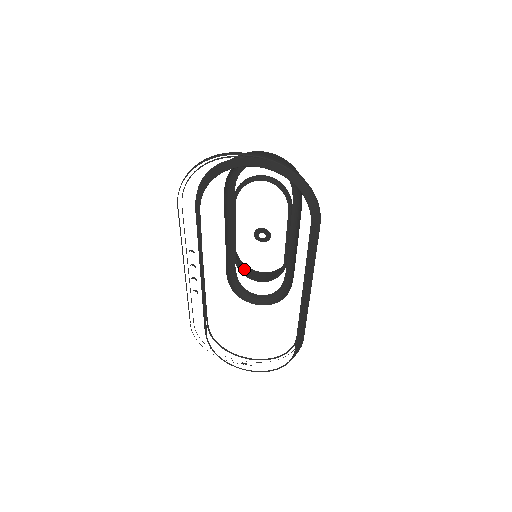
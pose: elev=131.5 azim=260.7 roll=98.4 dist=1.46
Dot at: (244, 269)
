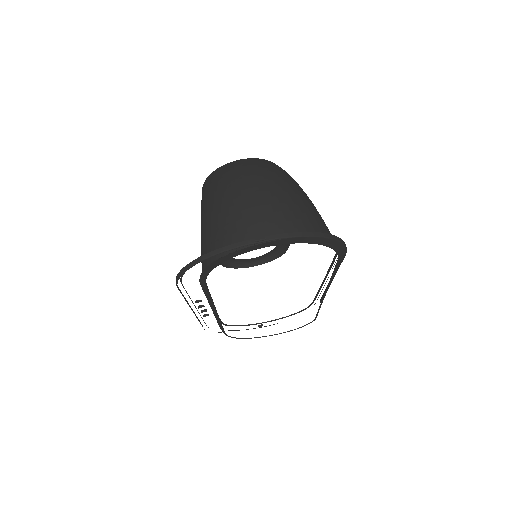
Dot at: occluded
